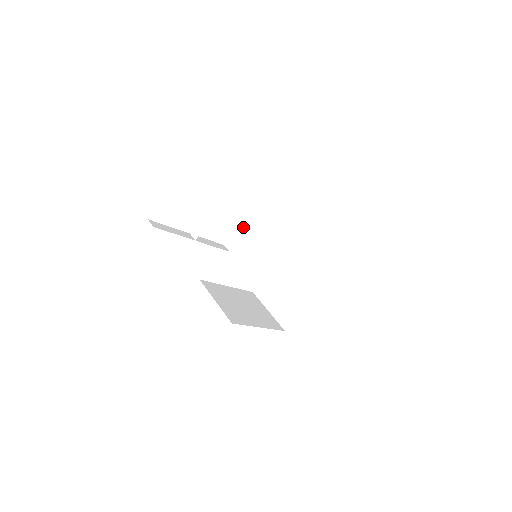
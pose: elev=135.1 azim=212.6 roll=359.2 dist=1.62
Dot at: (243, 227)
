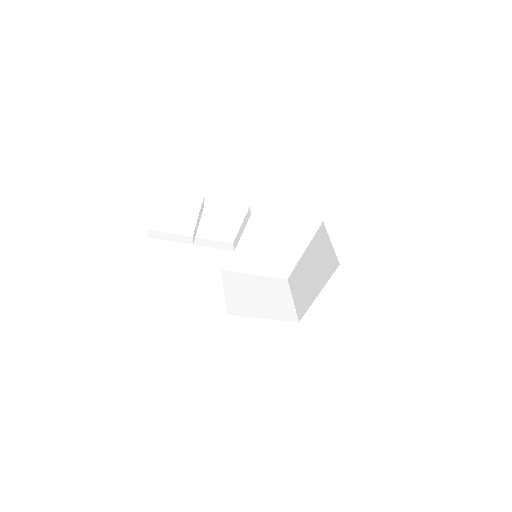
Dot at: (242, 230)
